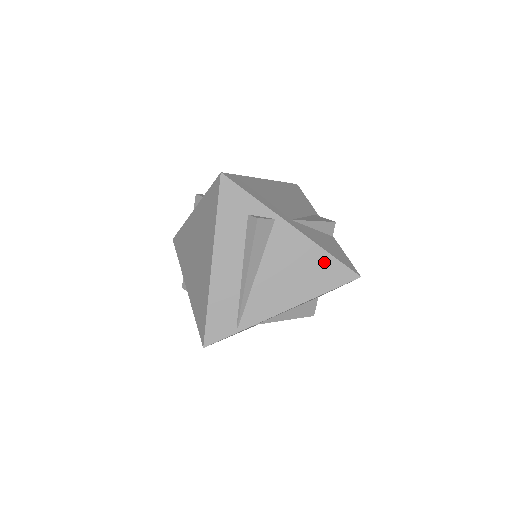
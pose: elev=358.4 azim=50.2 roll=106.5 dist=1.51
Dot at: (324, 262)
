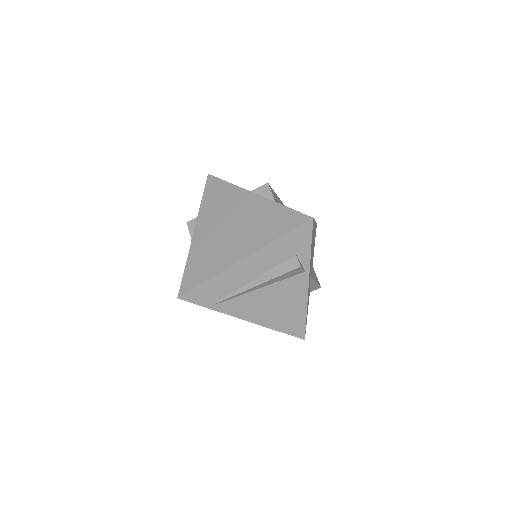
Dot at: (298, 316)
